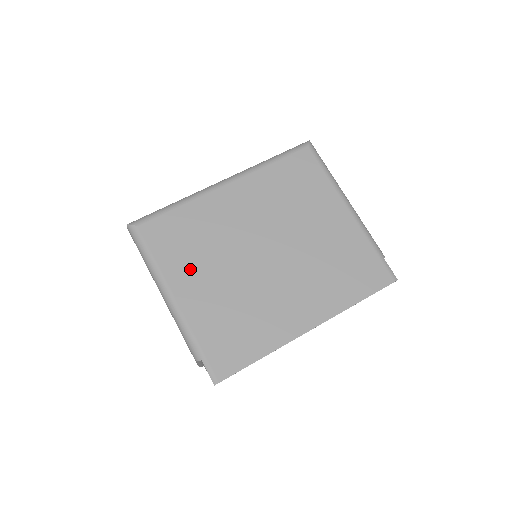
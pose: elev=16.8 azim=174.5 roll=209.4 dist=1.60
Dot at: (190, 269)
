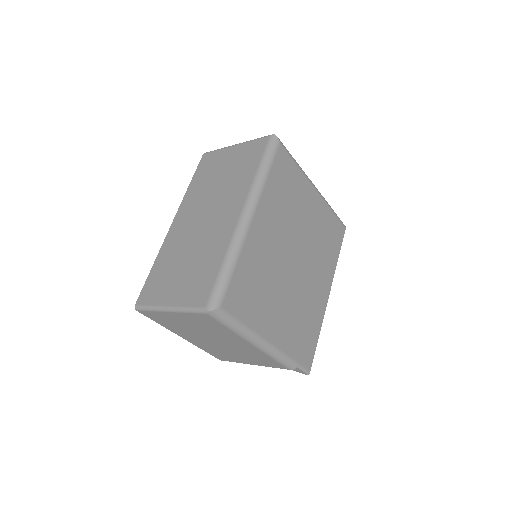
Dot at: (267, 312)
